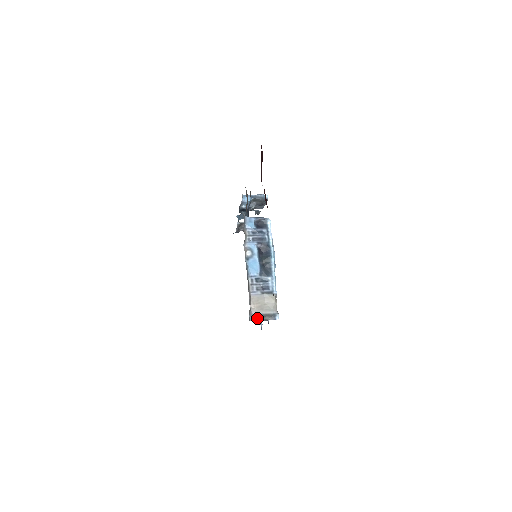
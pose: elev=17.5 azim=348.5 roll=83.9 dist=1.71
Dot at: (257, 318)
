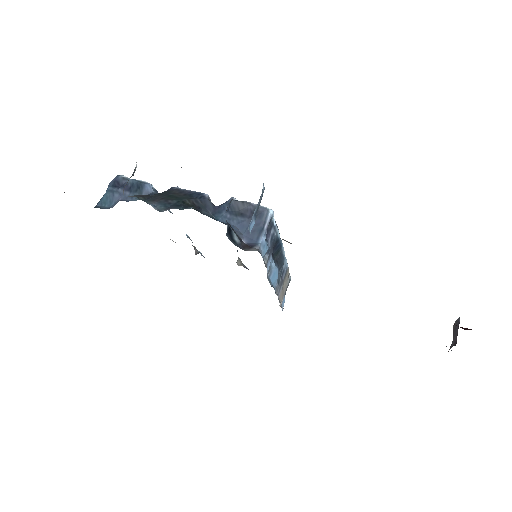
Dot at: (283, 303)
